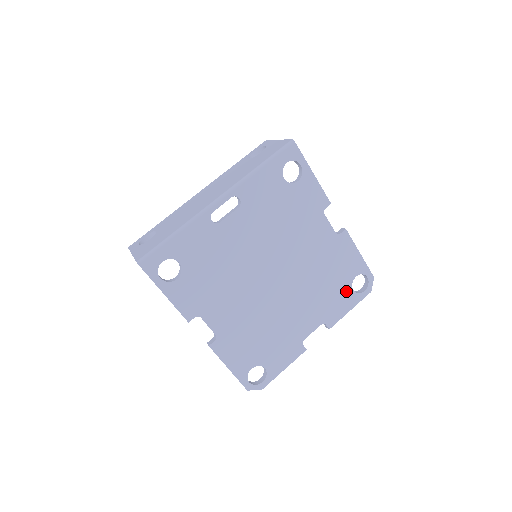
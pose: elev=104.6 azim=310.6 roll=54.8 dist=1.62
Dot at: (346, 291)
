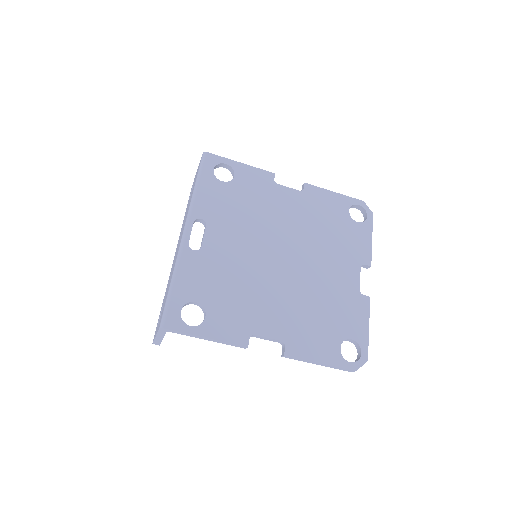
Dot at: (353, 227)
